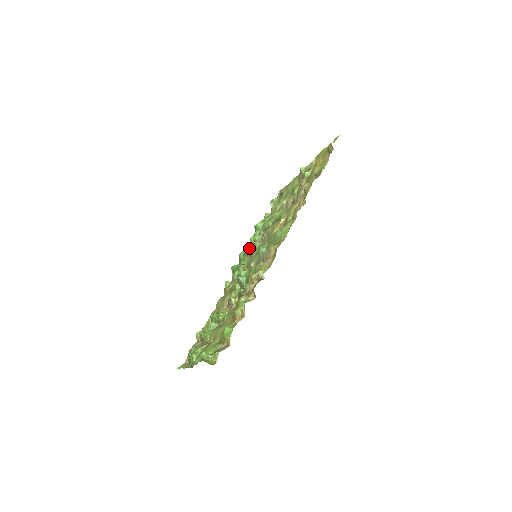
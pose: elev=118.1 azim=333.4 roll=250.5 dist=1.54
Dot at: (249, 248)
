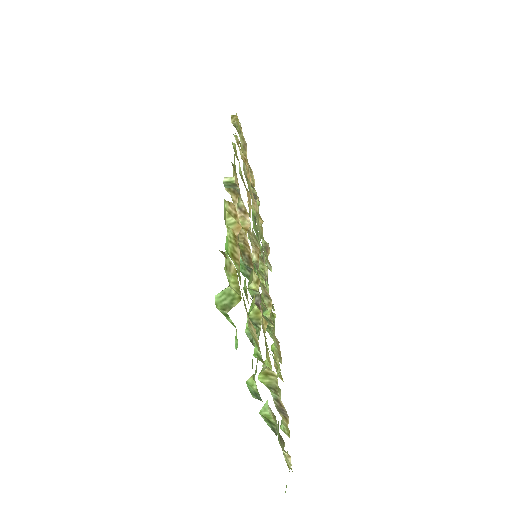
Dot at: occluded
